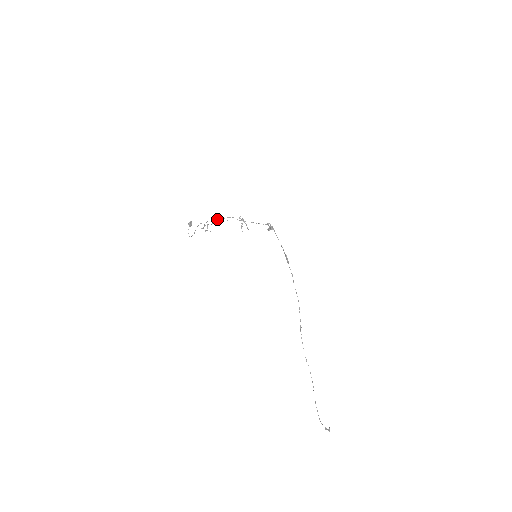
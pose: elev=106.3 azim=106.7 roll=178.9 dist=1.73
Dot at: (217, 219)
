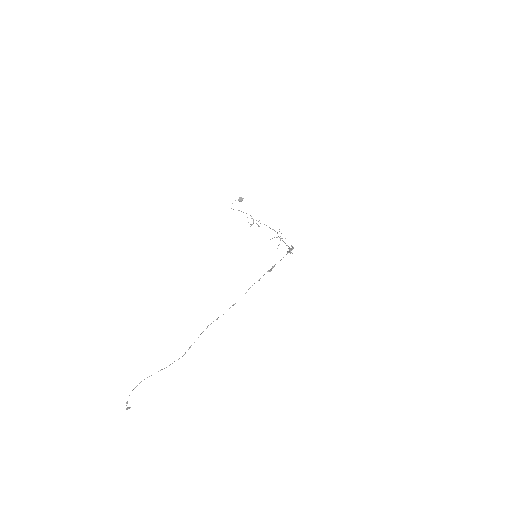
Dot at: occluded
